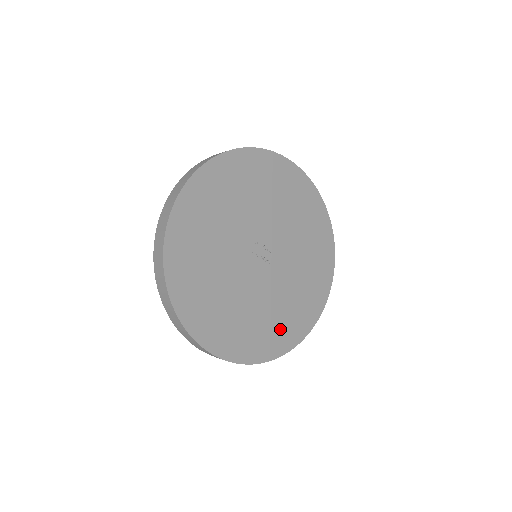
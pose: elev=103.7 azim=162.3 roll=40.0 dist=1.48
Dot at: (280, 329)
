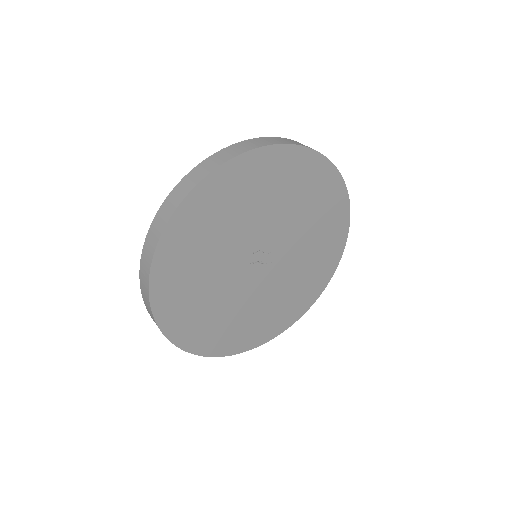
Dot at: (286, 310)
